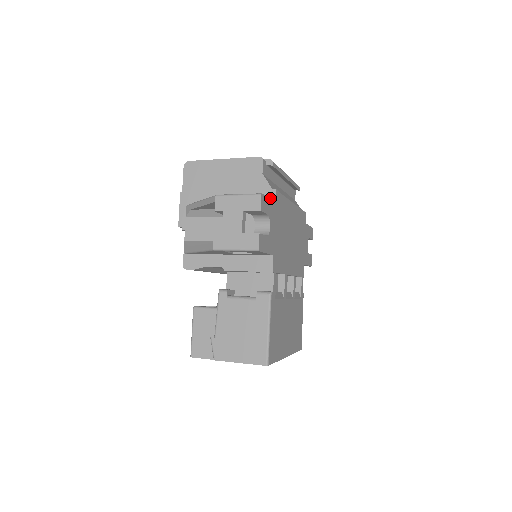
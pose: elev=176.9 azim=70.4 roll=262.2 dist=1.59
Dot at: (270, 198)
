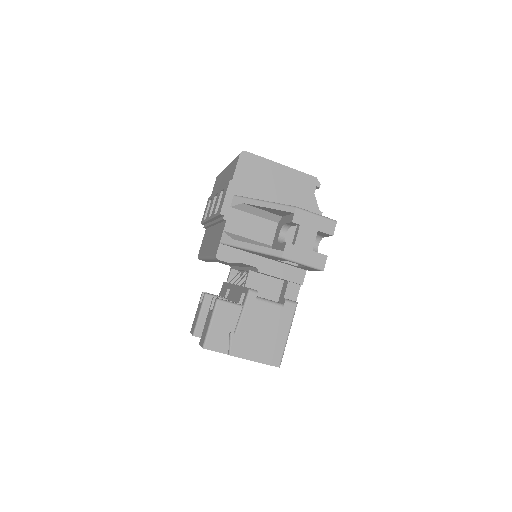
Dot at: occluded
